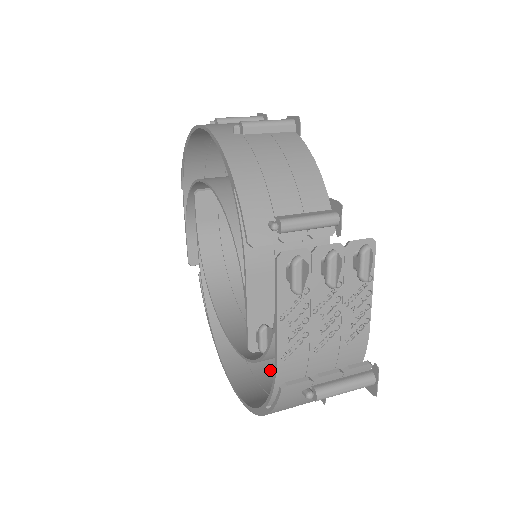
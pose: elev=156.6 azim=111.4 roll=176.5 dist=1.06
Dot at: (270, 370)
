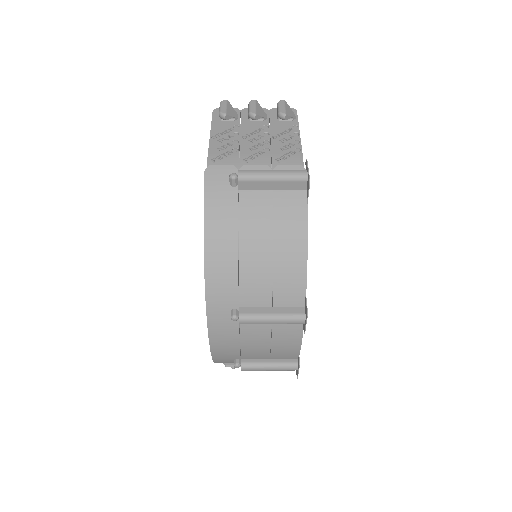
Dot at: (263, 345)
